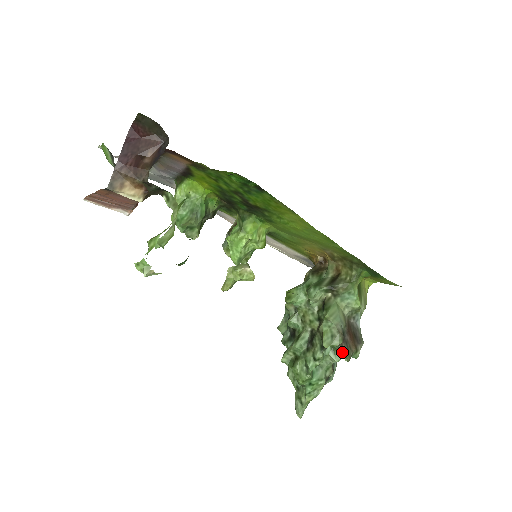
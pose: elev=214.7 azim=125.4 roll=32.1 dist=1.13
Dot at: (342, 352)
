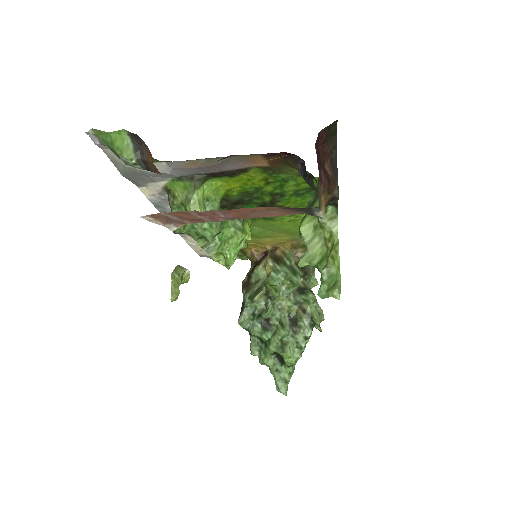
Dot at: (318, 325)
